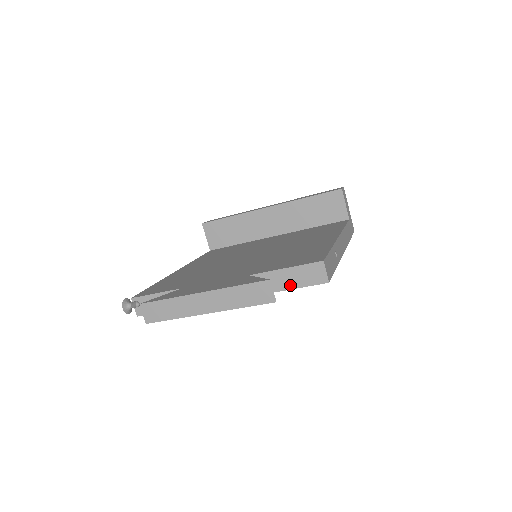
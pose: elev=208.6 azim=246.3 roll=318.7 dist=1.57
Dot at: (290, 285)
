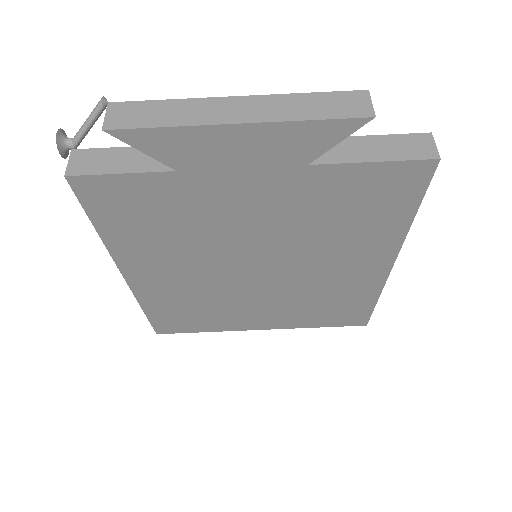
Dot at: (374, 156)
